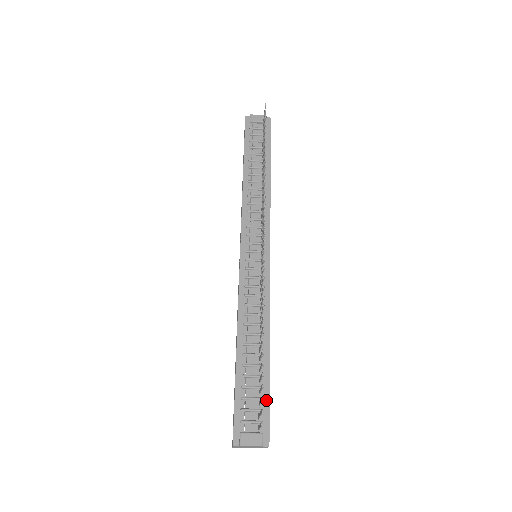
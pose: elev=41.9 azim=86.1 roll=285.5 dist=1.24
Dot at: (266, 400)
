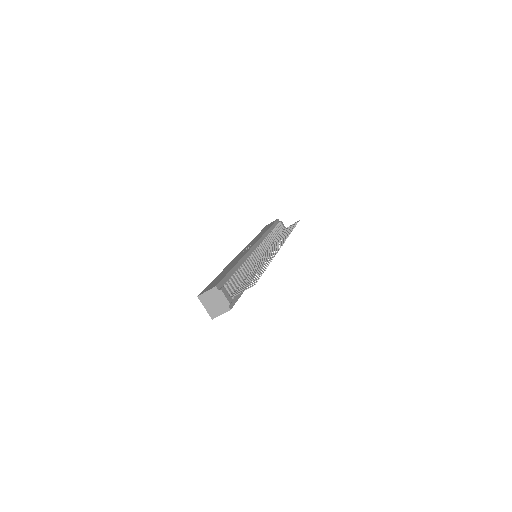
Dot at: (239, 295)
